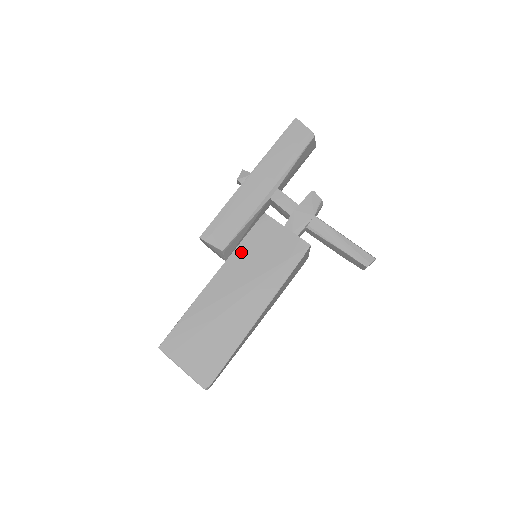
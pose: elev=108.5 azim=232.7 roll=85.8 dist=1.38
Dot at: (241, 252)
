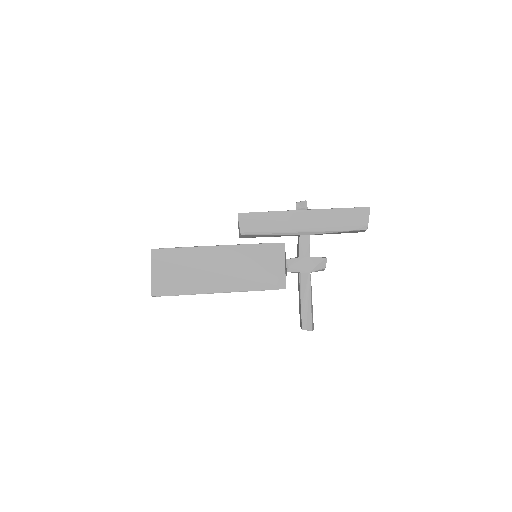
Dot at: (248, 249)
